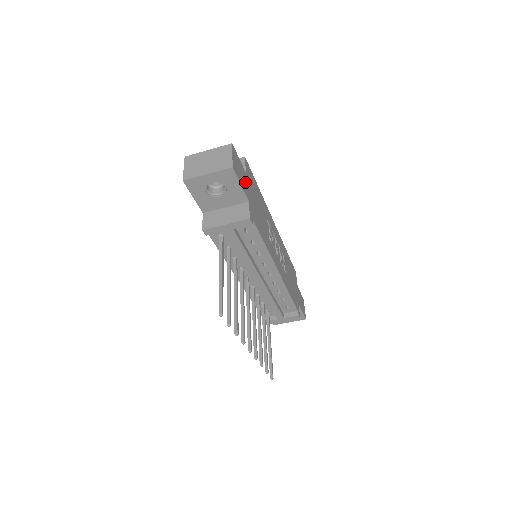
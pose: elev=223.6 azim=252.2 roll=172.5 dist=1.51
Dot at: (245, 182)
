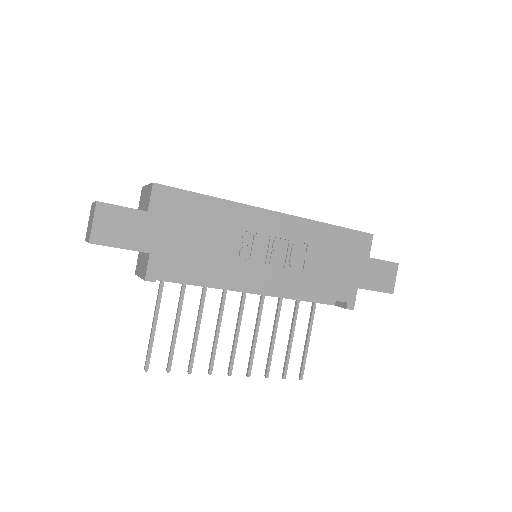
Dot at: (141, 230)
